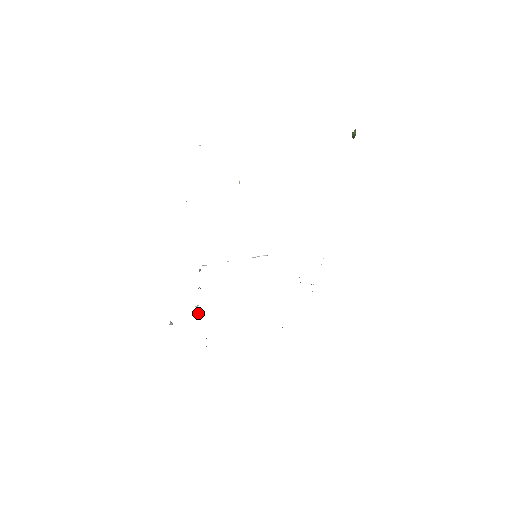
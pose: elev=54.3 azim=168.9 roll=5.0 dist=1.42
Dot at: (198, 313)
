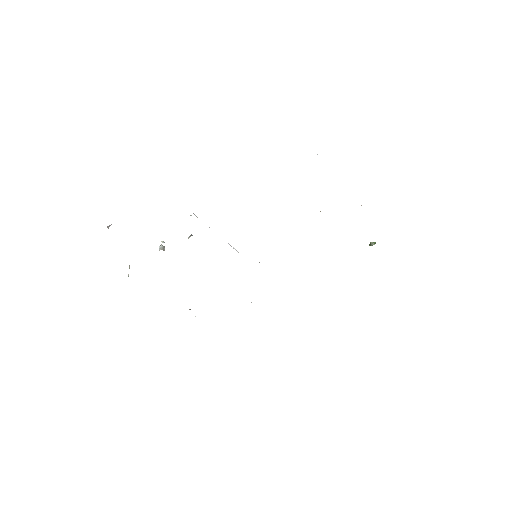
Dot at: occluded
